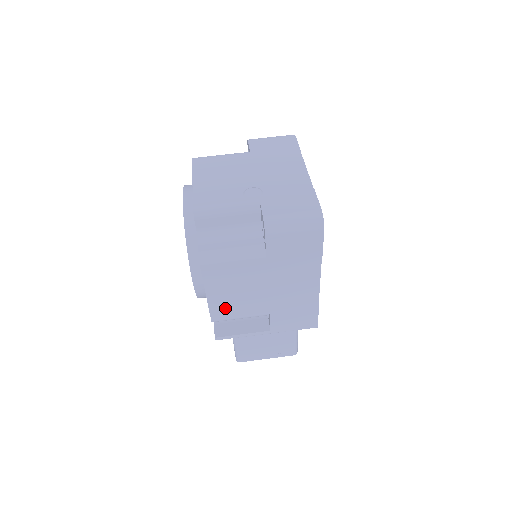
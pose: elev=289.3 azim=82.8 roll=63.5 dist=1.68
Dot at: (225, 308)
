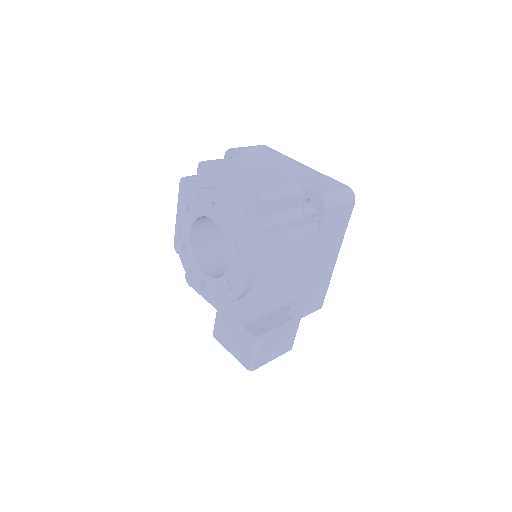
Dot at: (275, 297)
